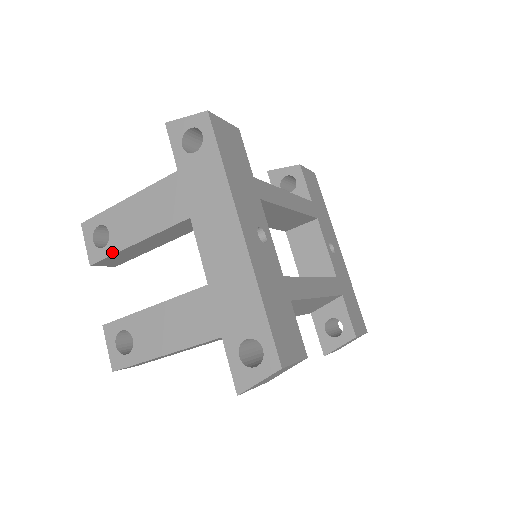
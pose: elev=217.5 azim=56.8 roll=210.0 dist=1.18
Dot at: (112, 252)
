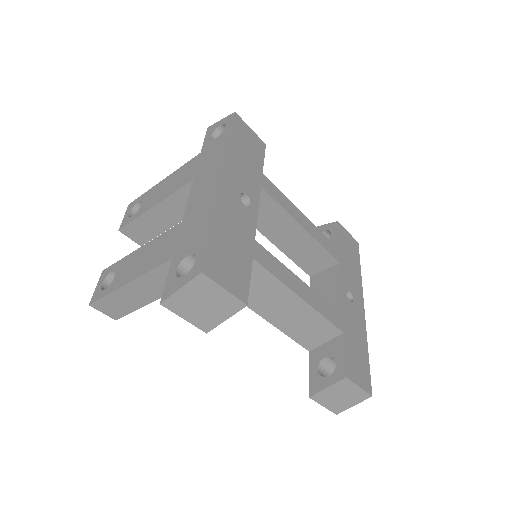
Dot at: (136, 217)
